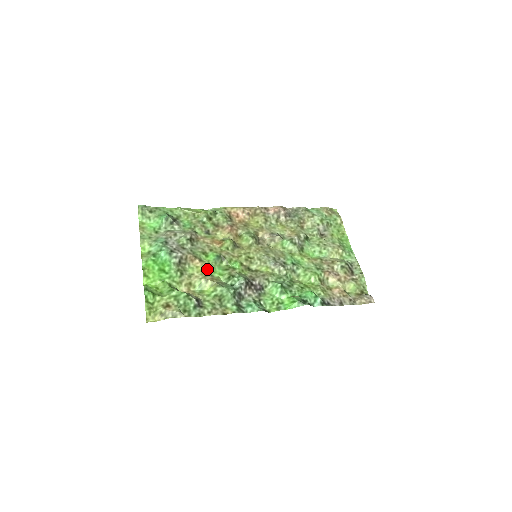
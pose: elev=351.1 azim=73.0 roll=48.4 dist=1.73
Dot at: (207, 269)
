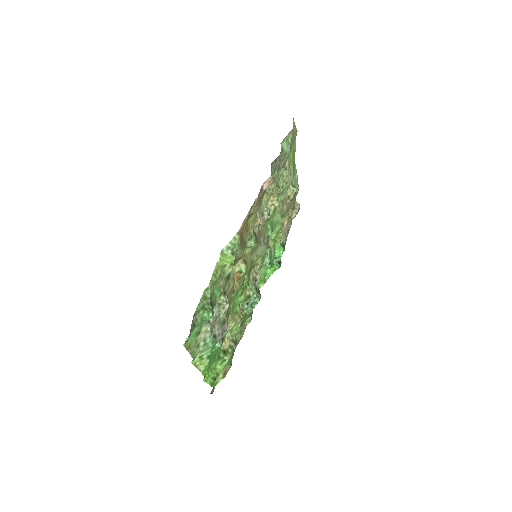
Dot at: (233, 312)
